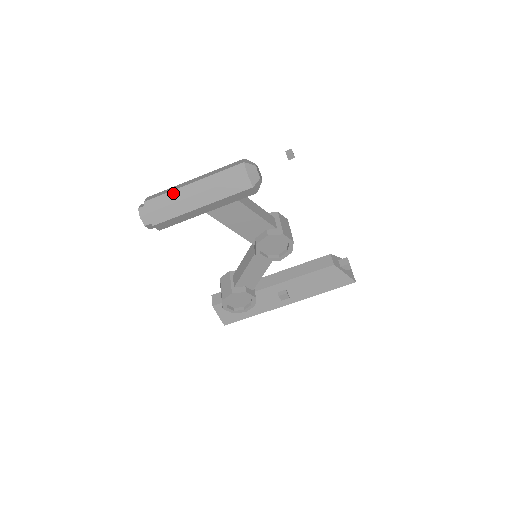
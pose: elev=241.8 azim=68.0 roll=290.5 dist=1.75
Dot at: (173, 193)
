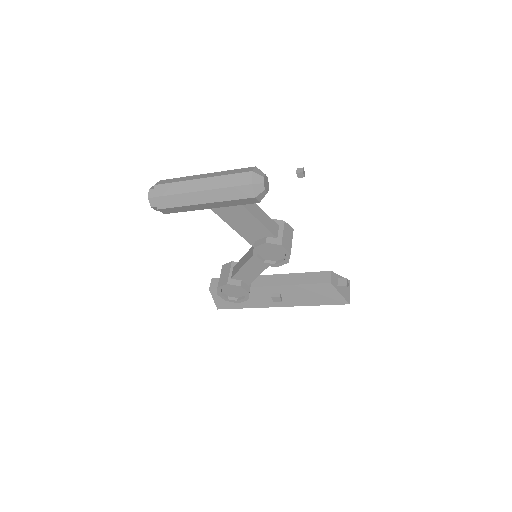
Dot at: (182, 184)
